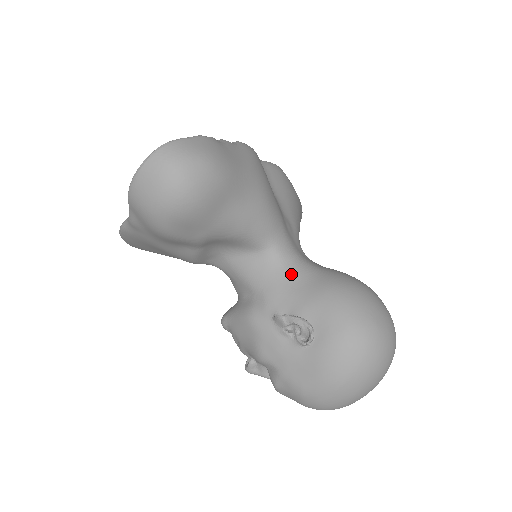
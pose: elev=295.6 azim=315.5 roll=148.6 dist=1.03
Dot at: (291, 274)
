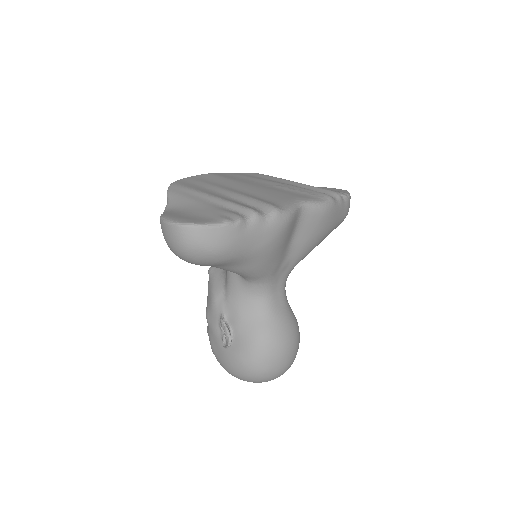
Dot at: (250, 304)
